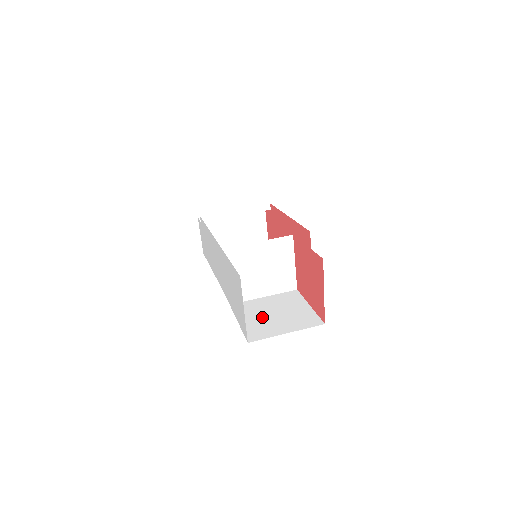
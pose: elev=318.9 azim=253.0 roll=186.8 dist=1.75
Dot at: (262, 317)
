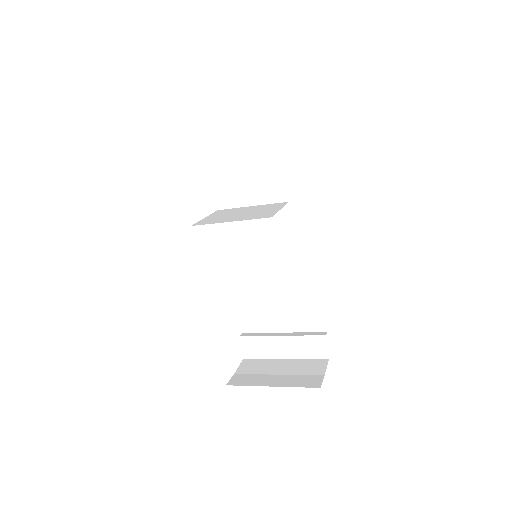
Dot at: occluded
